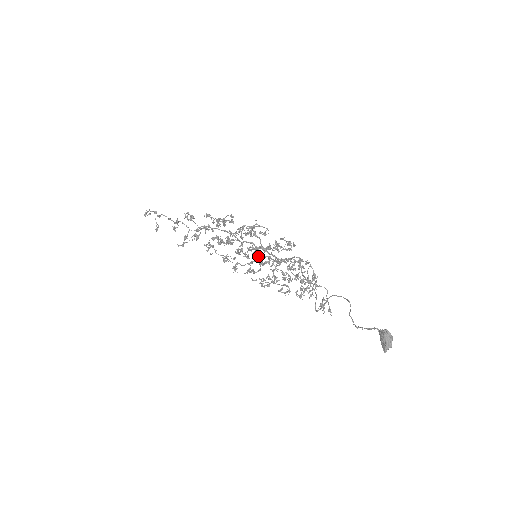
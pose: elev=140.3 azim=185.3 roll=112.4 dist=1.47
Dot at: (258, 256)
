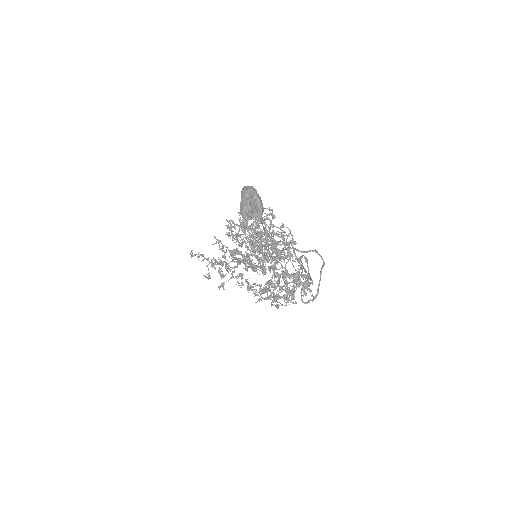
Dot at: occluded
